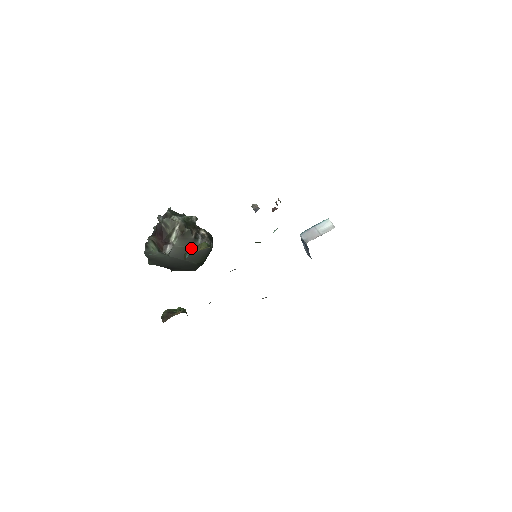
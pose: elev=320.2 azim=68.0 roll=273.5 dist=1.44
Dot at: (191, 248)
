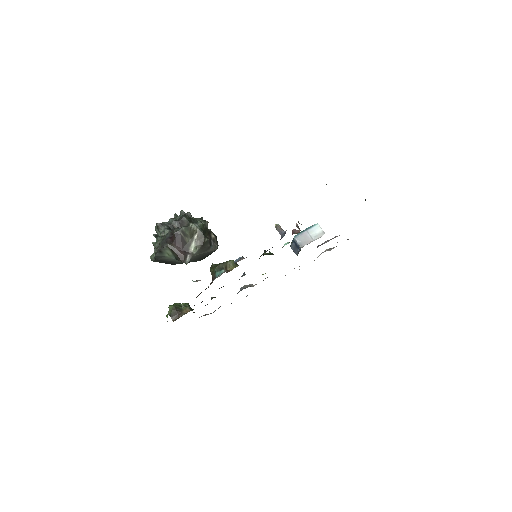
Dot at: (220, 266)
